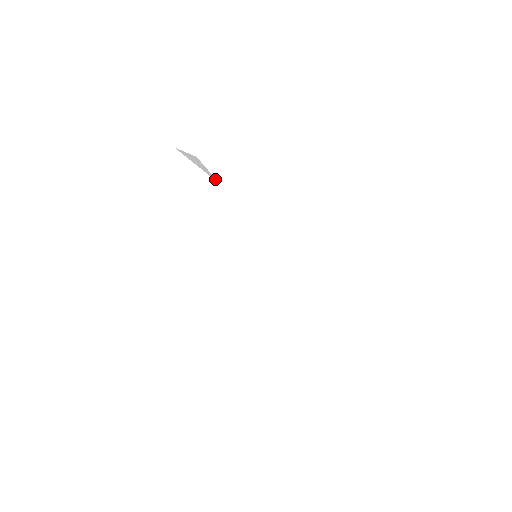
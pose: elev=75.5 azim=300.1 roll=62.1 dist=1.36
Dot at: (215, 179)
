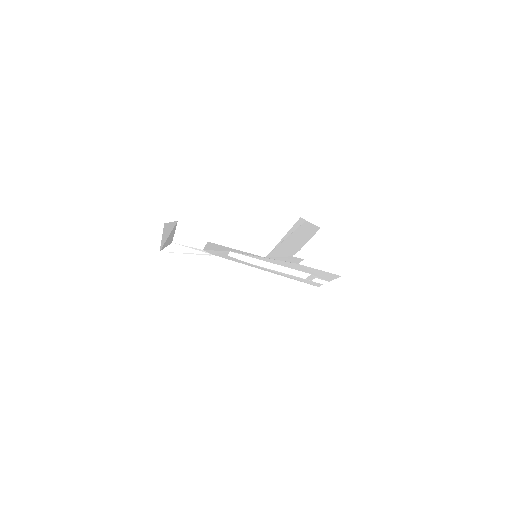
Dot at: (204, 253)
